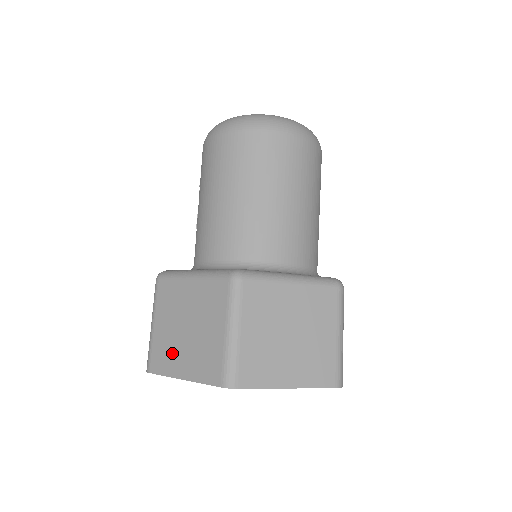
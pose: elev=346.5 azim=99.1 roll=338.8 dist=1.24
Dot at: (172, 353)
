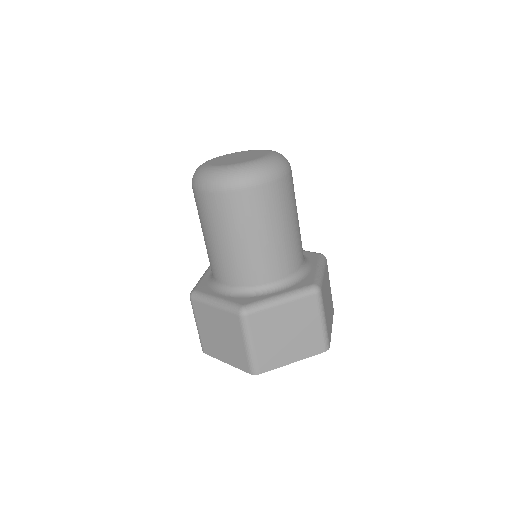
Dot at: (215, 347)
